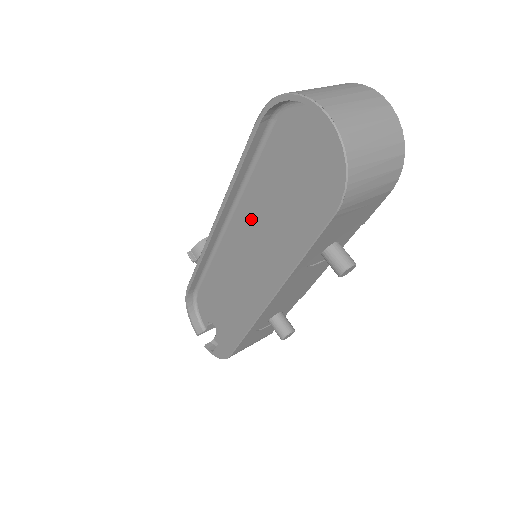
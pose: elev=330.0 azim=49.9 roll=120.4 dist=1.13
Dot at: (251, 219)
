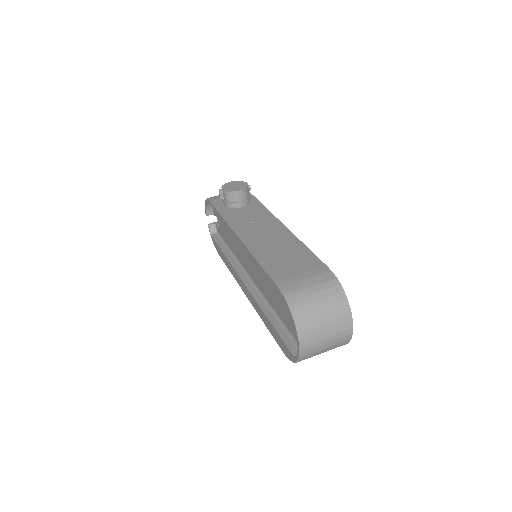
Dot at: (258, 265)
